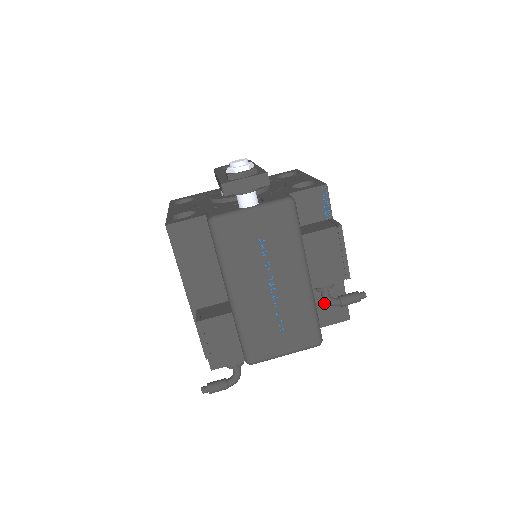
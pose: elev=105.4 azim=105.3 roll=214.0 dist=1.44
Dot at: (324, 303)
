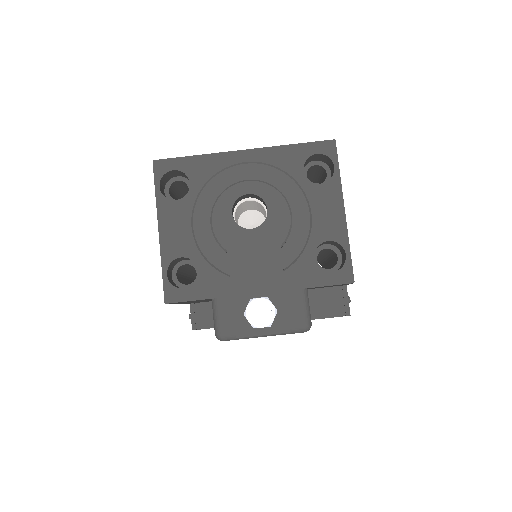
Dot at: occluded
